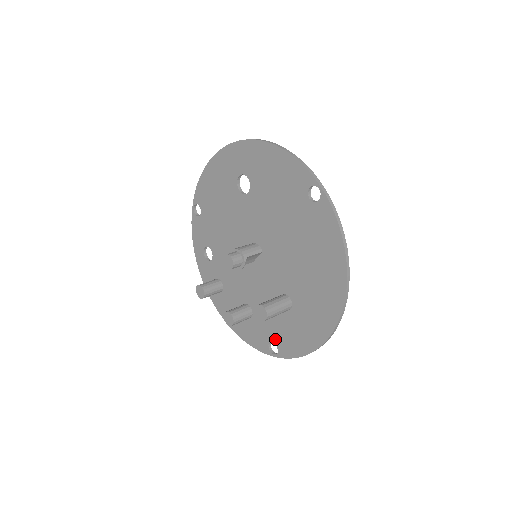
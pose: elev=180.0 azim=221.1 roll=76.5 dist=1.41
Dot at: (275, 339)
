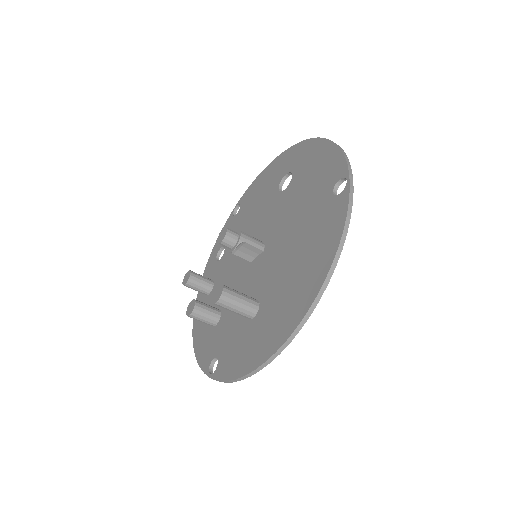
Dot at: (221, 354)
